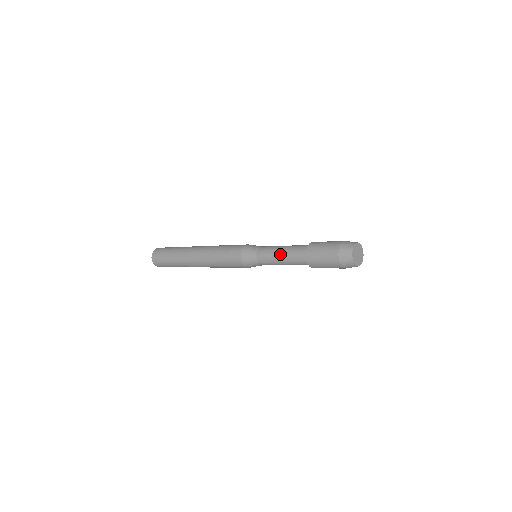
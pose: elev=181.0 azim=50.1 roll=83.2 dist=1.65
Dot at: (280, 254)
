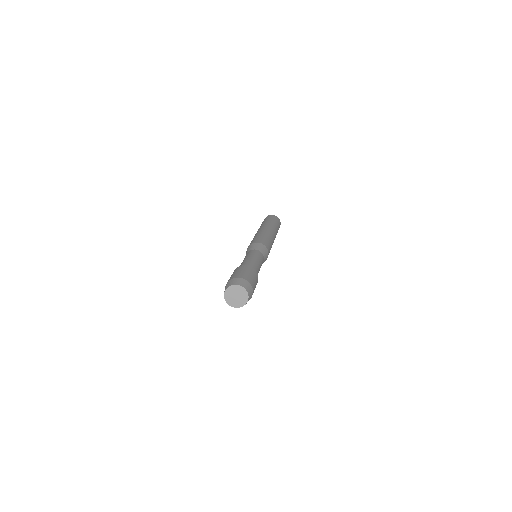
Dot at: occluded
